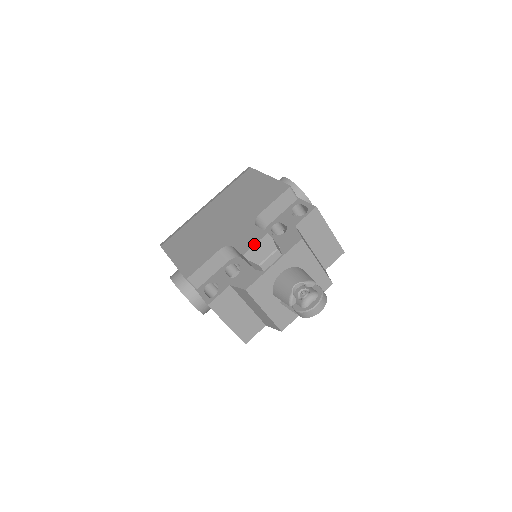
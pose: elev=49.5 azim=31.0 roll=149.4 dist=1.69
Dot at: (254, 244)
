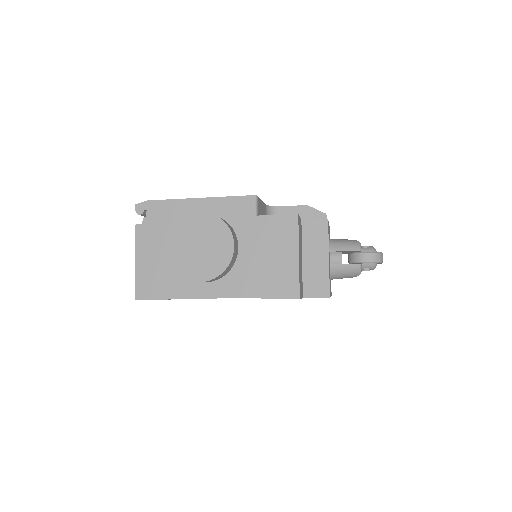
Dot at: occluded
